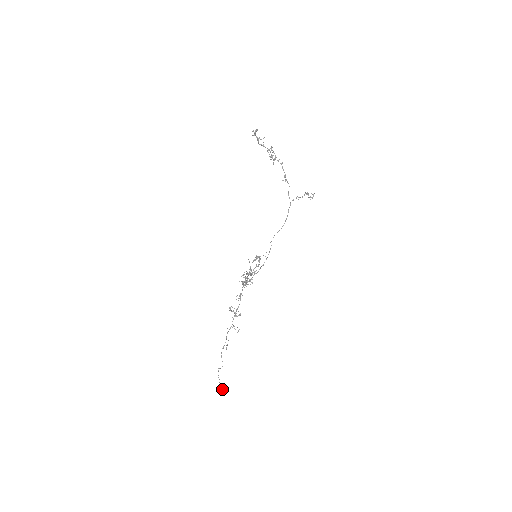
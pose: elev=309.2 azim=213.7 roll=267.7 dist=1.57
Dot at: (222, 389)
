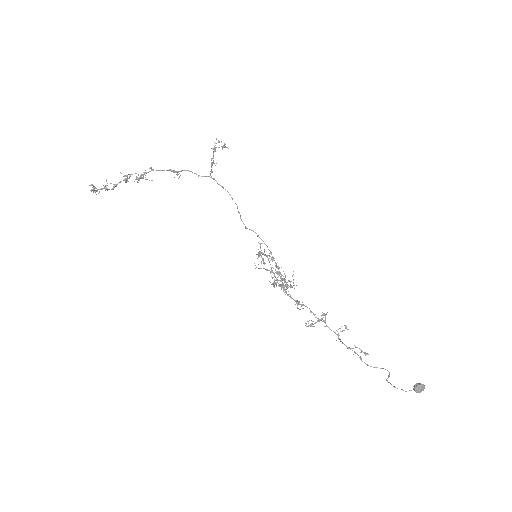
Dot at: (418, 392)
